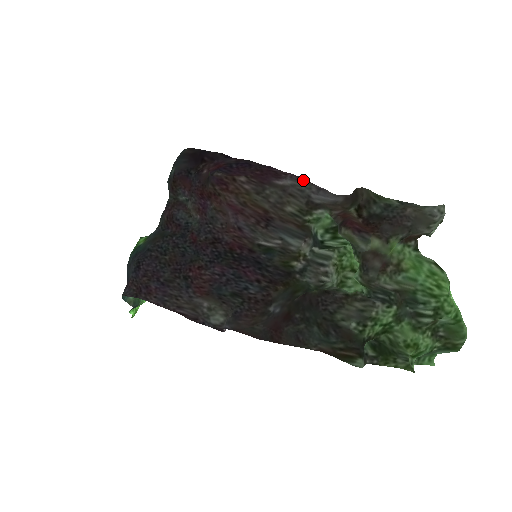
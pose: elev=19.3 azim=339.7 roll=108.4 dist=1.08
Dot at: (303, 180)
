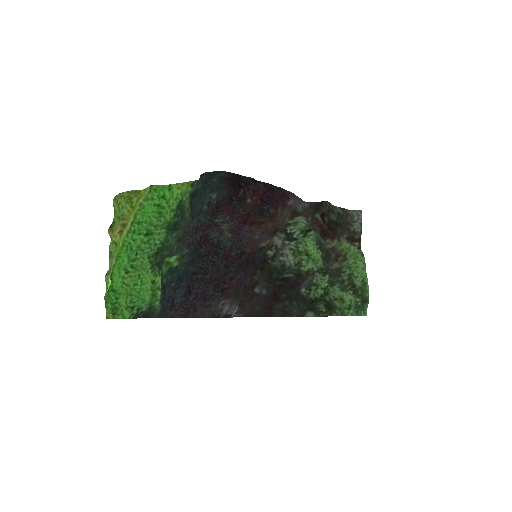
Dot at: (295, 195)
